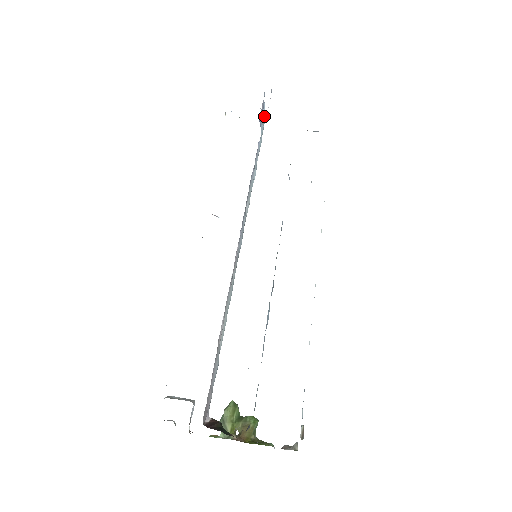
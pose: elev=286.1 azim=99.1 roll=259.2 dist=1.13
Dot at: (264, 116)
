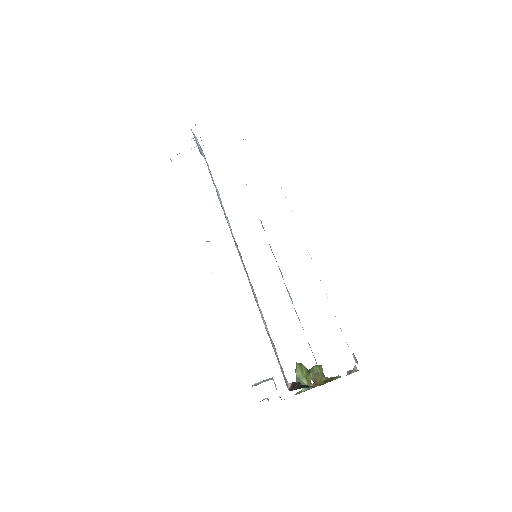
Dot at: occluded
